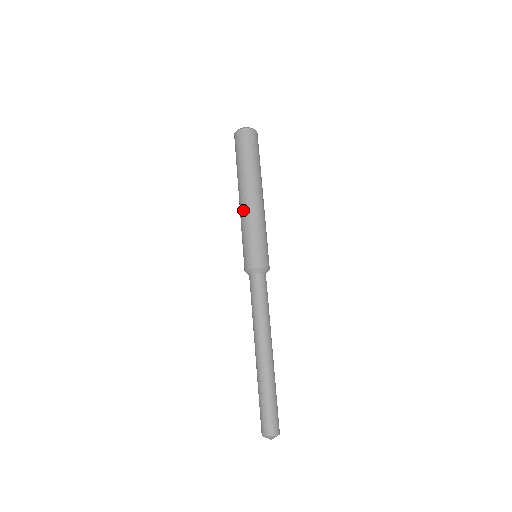
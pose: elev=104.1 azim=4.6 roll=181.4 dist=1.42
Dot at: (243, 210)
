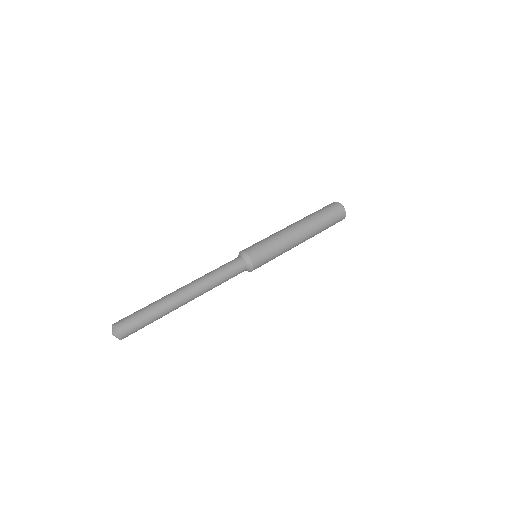
Dot at: occluded
